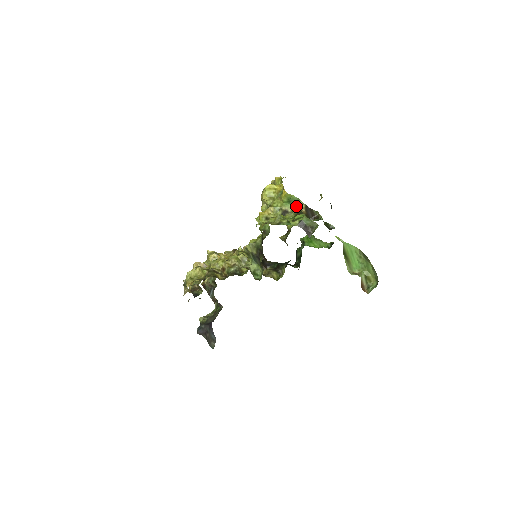
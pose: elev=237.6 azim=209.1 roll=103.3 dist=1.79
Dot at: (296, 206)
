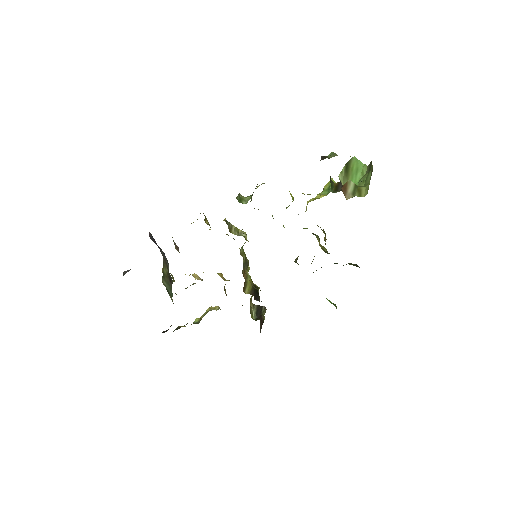
Dot at: occluded
